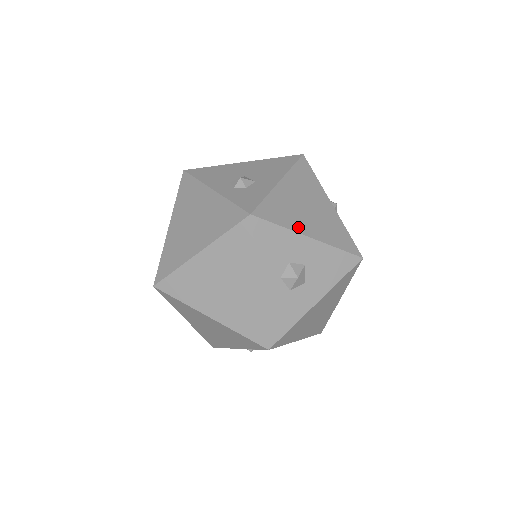
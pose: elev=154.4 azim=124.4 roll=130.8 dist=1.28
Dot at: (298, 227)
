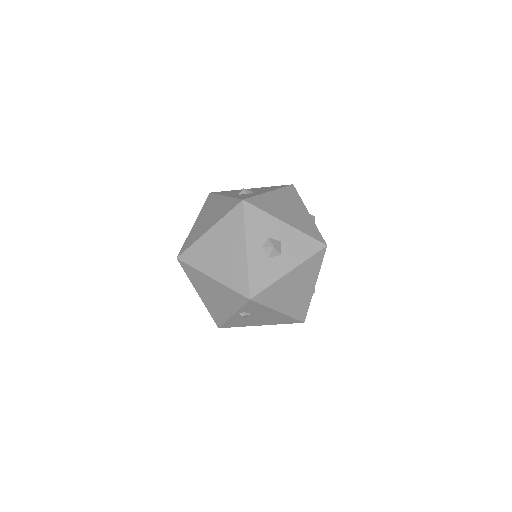
Dot at: (277, 215)
